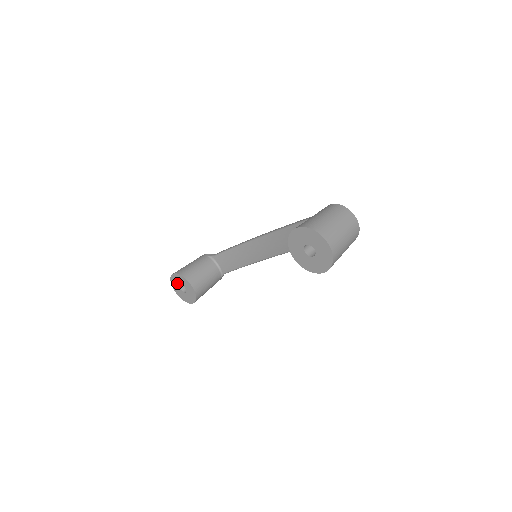
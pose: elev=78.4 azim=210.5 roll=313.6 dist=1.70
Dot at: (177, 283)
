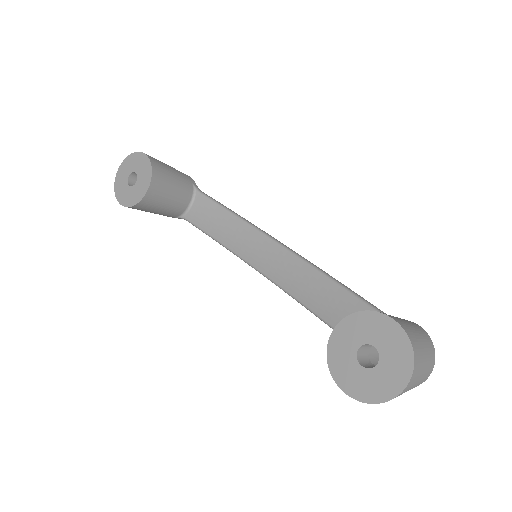
Dot at: (134, 166)
